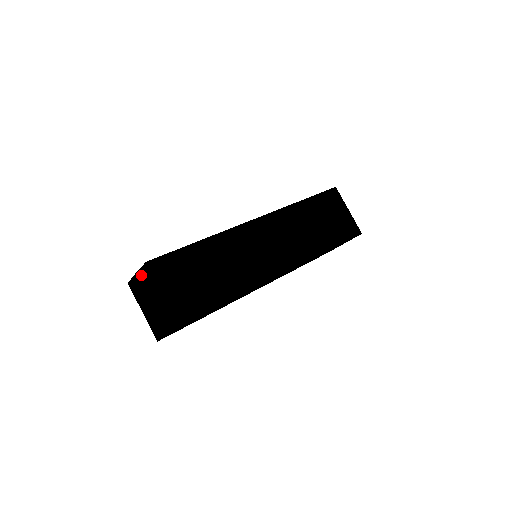
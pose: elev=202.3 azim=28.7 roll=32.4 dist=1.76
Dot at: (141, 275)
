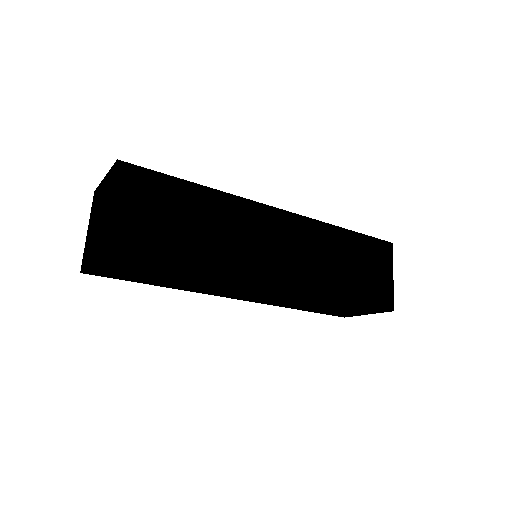
Dot at: (107, 179)
